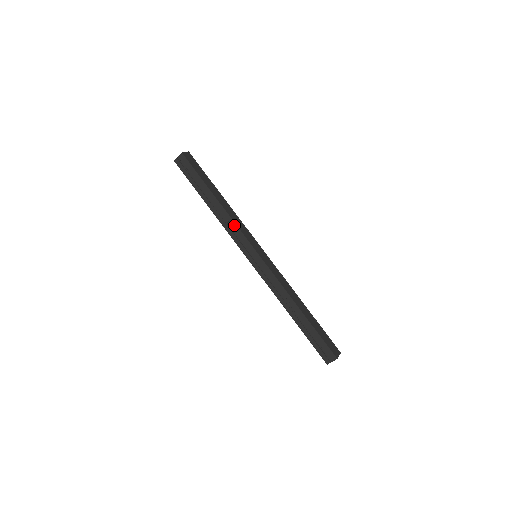
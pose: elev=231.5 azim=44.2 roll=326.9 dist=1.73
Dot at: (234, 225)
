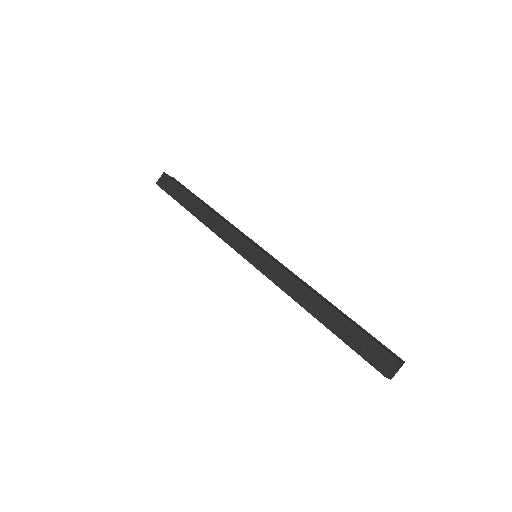
Dot at: (225, 224)
